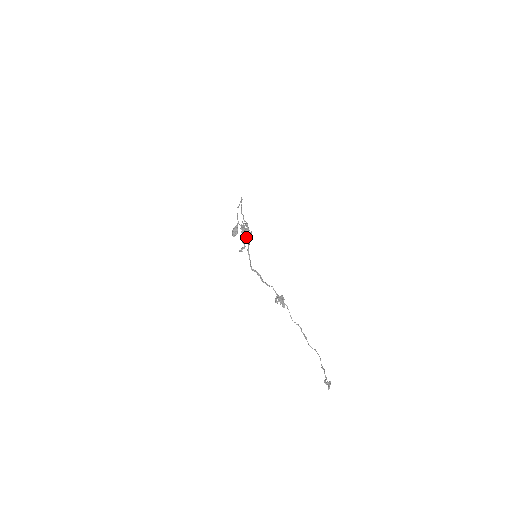
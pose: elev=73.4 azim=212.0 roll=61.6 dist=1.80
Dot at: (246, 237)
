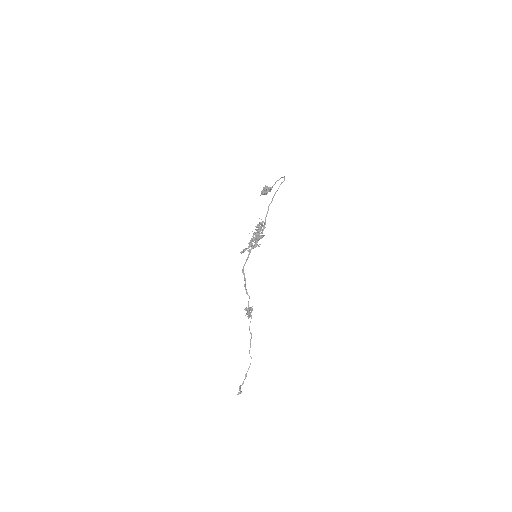
Dot at: (253, 245)
